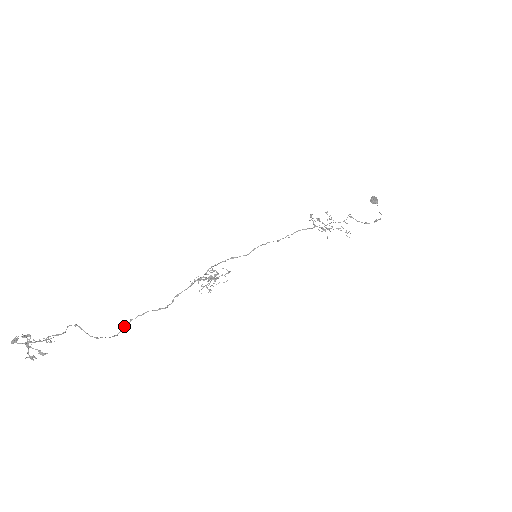
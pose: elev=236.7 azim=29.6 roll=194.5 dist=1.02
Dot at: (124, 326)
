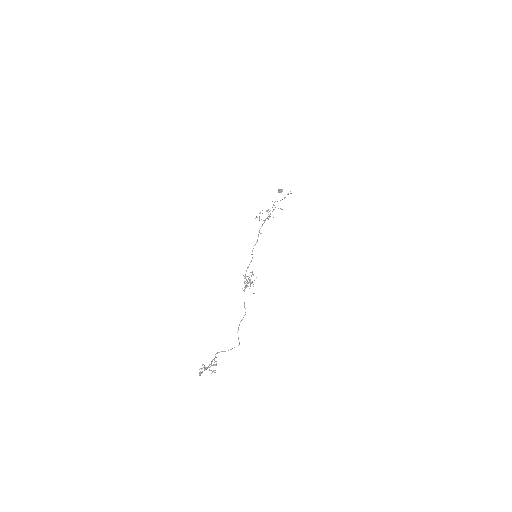
Dot at: (238, 338)
